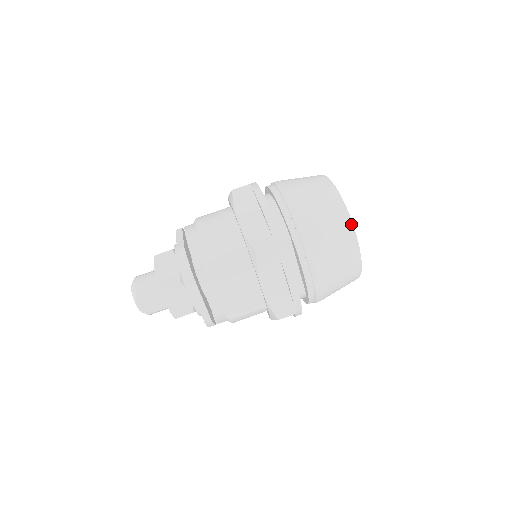
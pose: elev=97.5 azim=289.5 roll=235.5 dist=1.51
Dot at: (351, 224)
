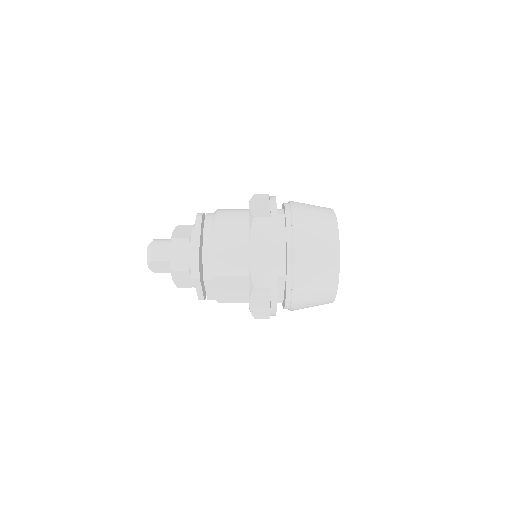
Dot at: (337, 282)
